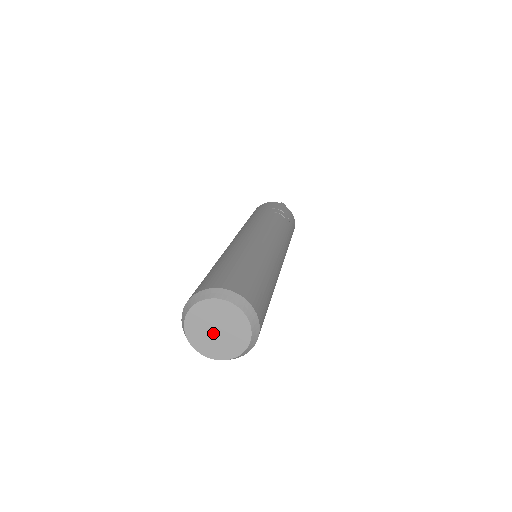
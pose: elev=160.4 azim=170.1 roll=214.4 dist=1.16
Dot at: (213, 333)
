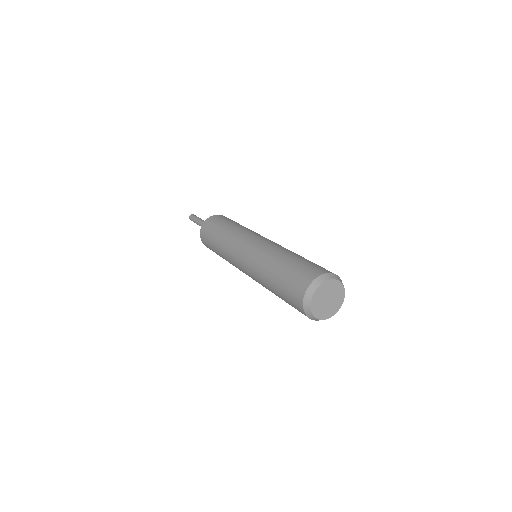
Dot at: (325, 301)
